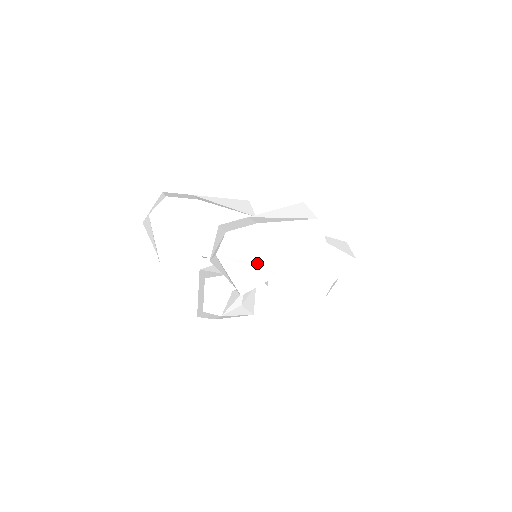
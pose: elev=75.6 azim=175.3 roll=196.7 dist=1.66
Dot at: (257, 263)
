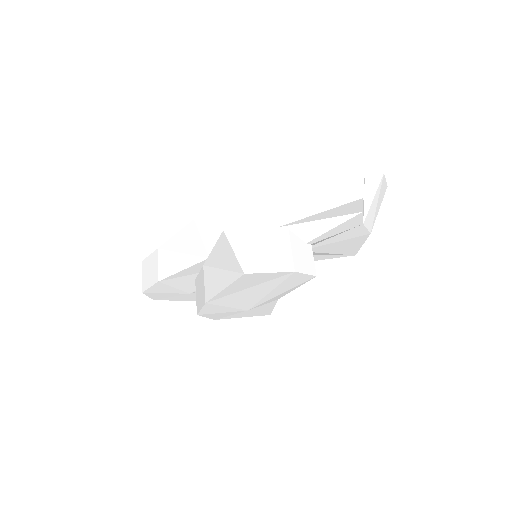
Dot at: occluded
